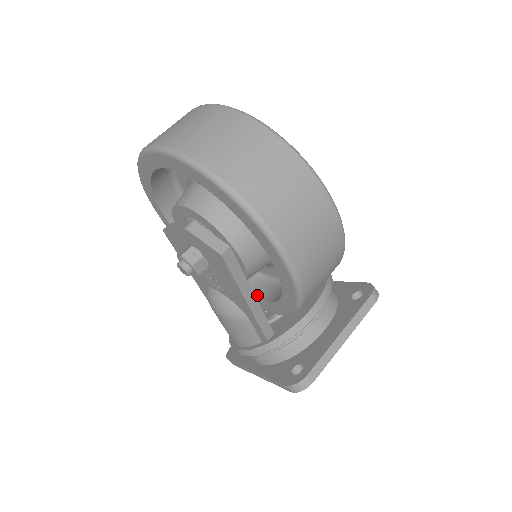
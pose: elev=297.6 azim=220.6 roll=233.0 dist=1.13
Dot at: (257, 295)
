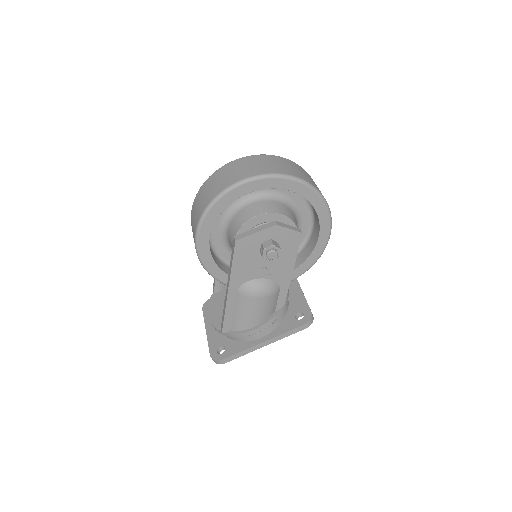
Dot at: occluded
